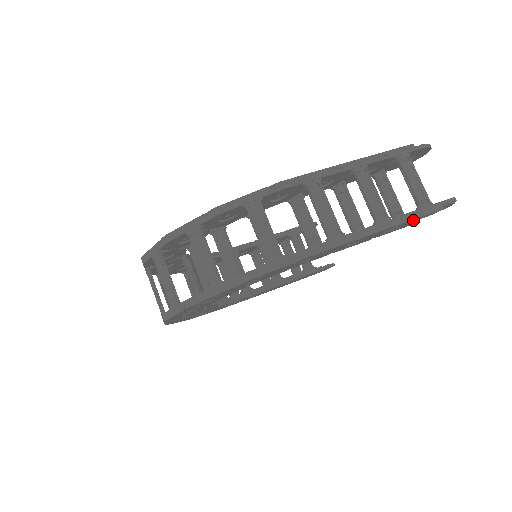
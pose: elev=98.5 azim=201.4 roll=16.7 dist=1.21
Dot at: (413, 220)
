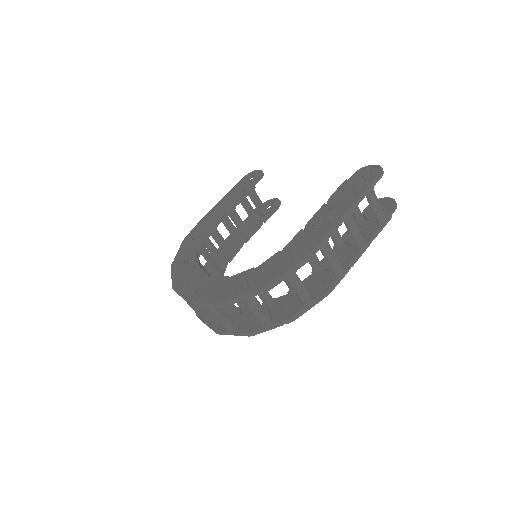
Dot at: occluded
